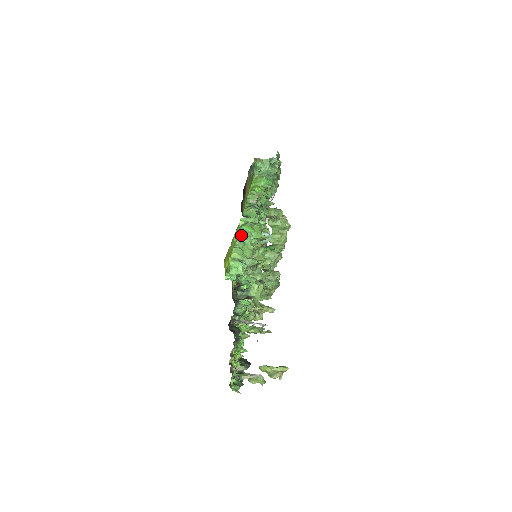
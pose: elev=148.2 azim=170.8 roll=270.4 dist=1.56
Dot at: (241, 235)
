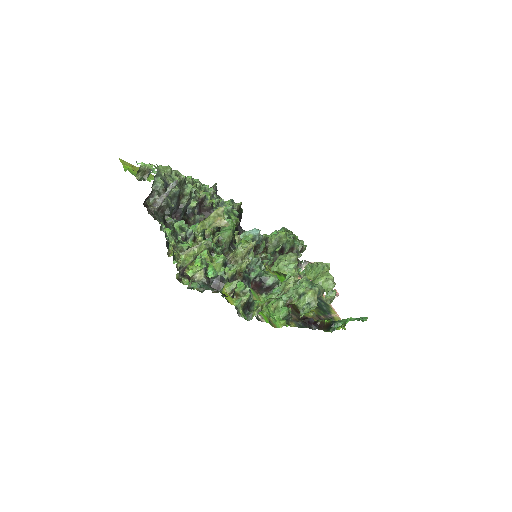
Dot at: occluded
